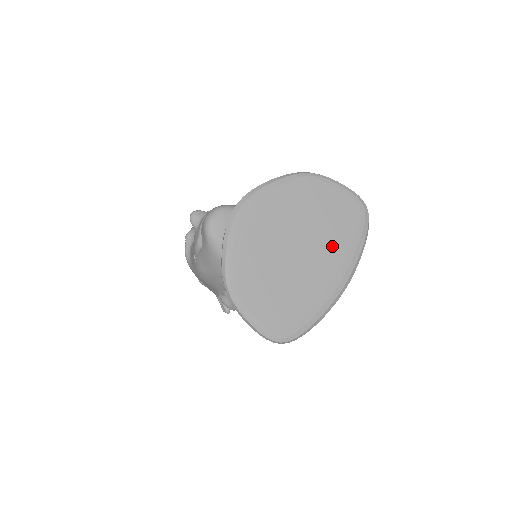
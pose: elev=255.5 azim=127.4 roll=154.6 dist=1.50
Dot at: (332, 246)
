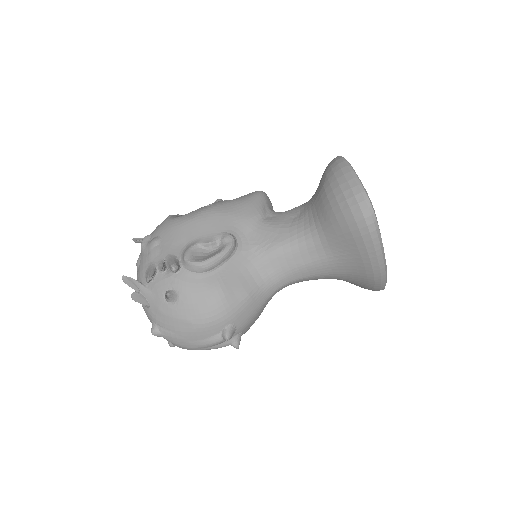
Dot at: occluded
